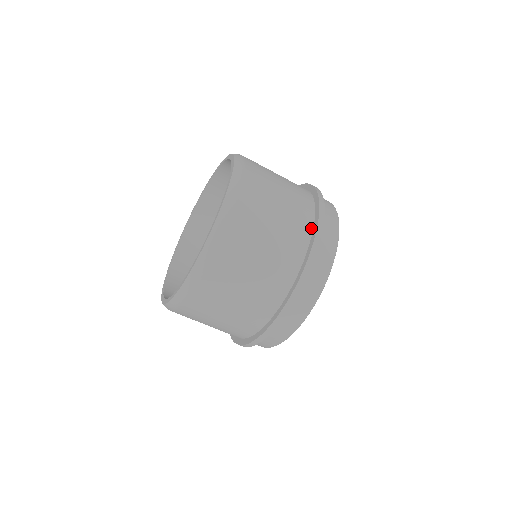
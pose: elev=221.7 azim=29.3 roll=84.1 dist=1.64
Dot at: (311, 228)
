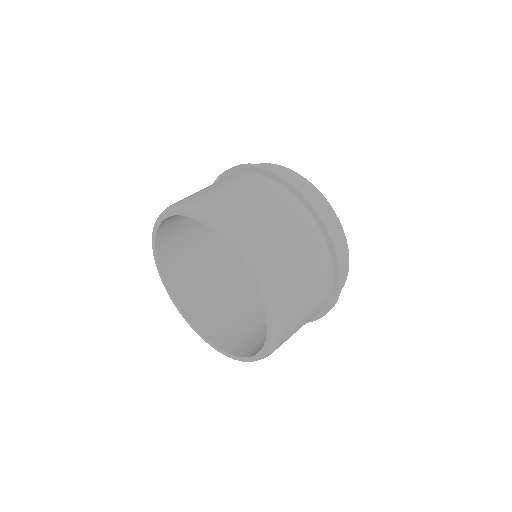
Dot at: (327, 249)
